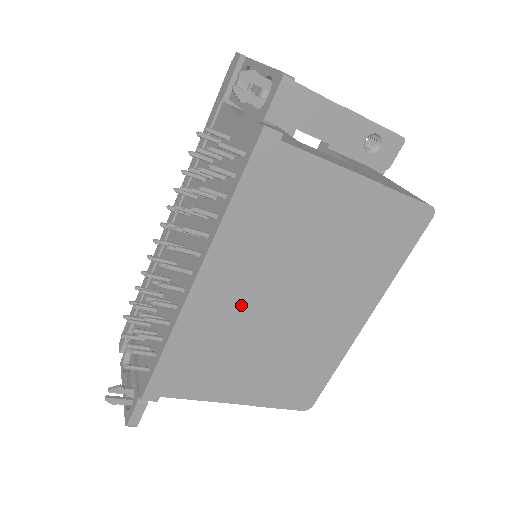
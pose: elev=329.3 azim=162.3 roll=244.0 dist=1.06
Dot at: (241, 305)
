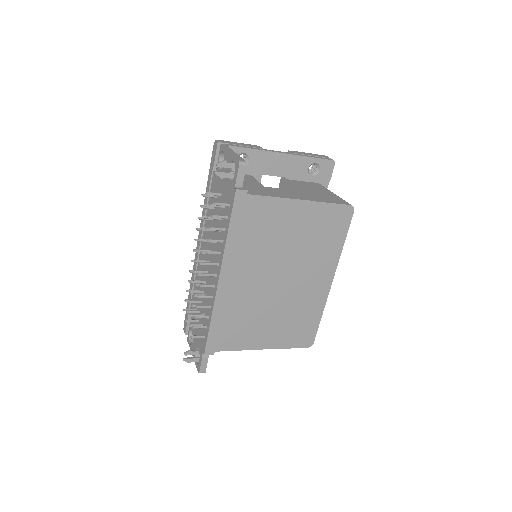
Dot at: (249, 288)
